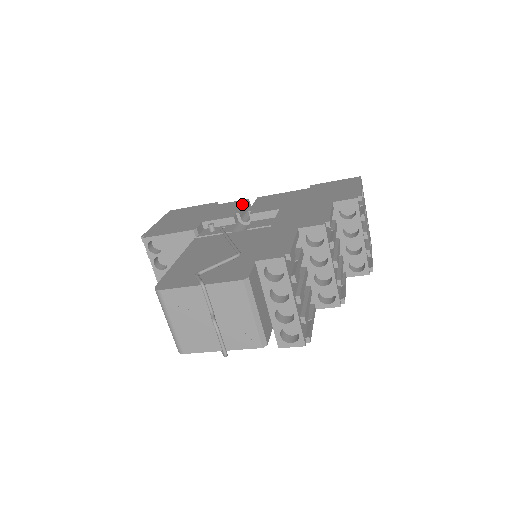
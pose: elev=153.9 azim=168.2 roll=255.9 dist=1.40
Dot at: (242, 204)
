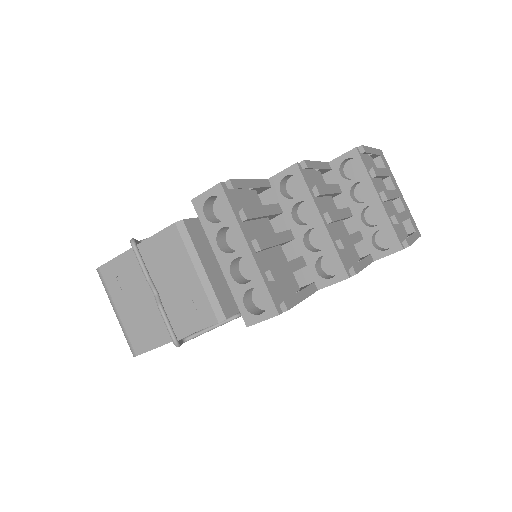
Dot at: occluded
